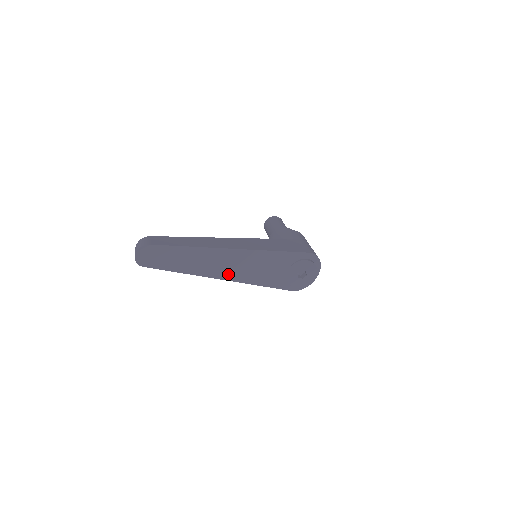
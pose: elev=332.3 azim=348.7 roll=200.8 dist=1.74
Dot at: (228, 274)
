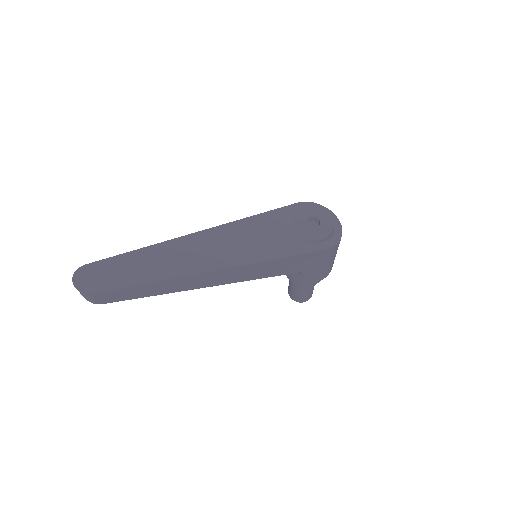
Dot at: (219, 261)
